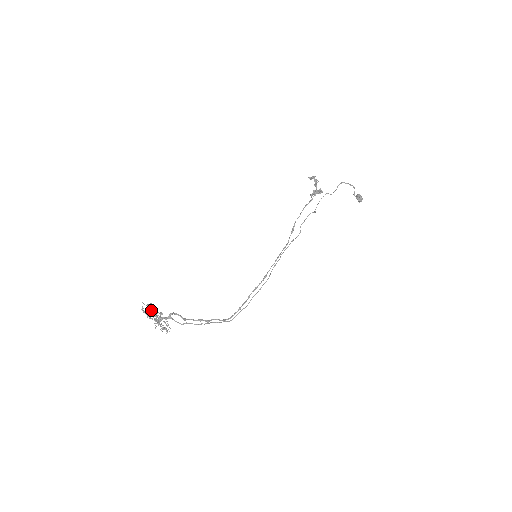
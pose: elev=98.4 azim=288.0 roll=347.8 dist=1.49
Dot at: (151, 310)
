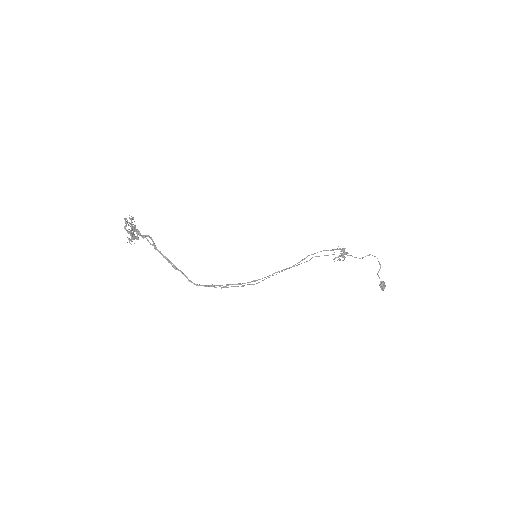
Dot at: (133, 218)
